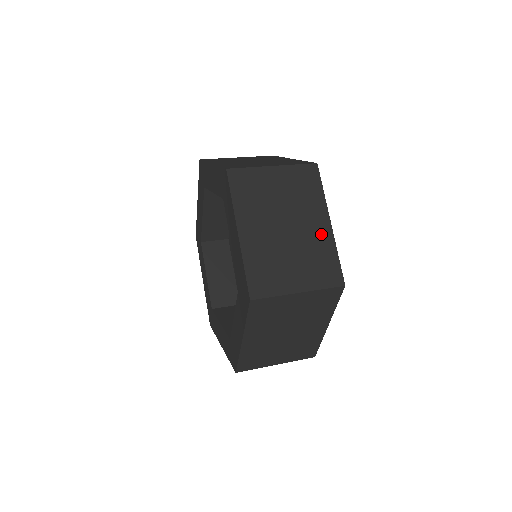
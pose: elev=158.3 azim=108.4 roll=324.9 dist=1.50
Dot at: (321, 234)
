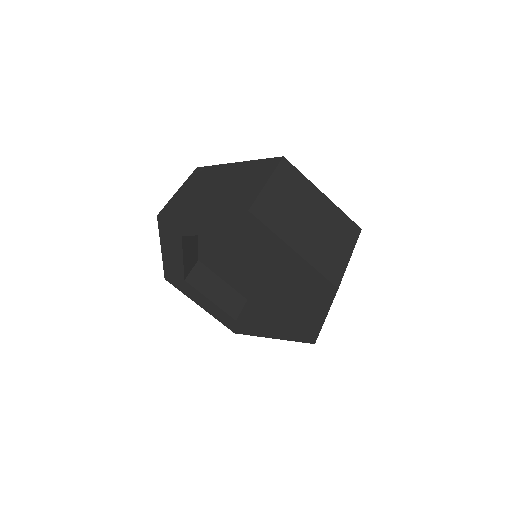
Dot at: (327, 207)
